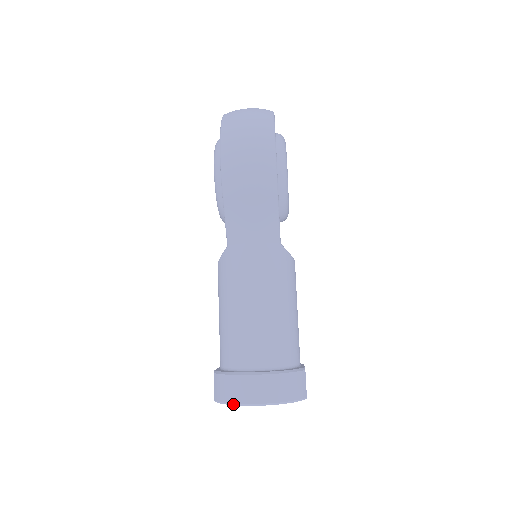
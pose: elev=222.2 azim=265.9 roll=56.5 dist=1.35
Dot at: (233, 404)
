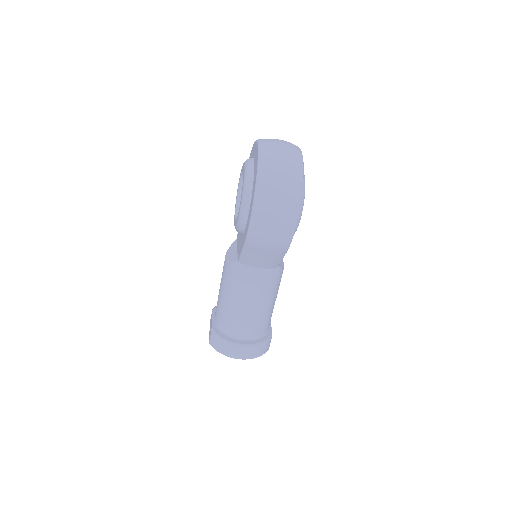
Dot at: (223, 354)
